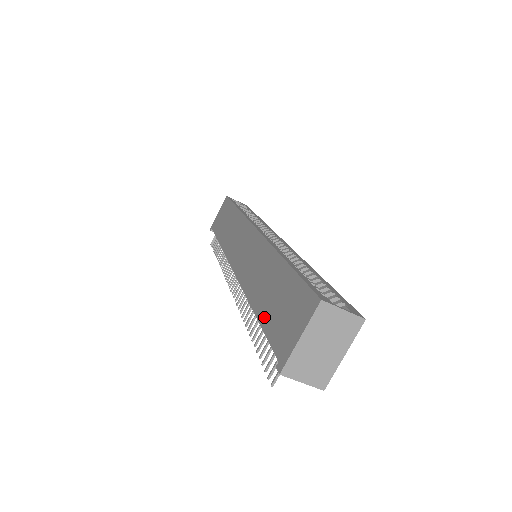
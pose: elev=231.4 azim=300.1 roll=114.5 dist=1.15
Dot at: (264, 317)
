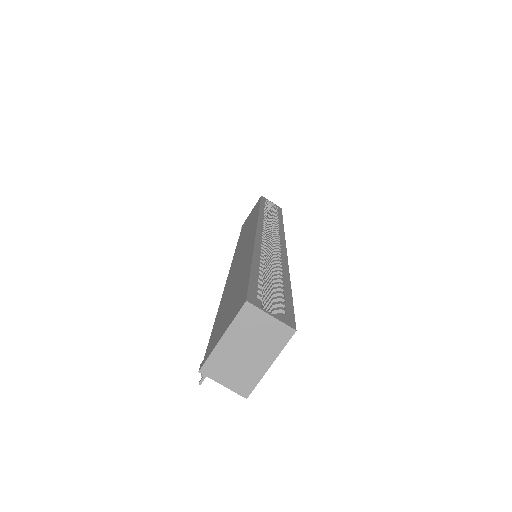
Dot at: (219, 314)
